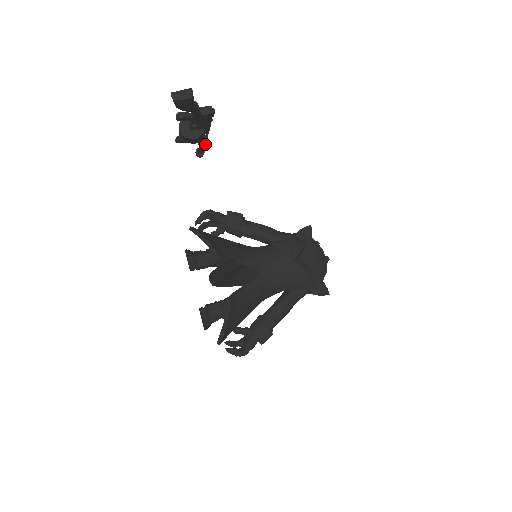
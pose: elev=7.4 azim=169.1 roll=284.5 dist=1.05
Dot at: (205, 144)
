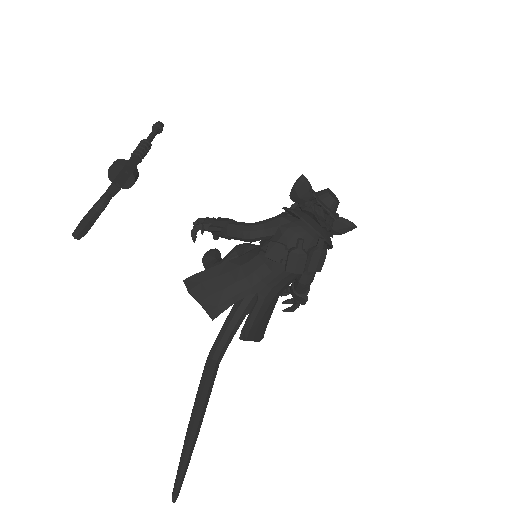
Dot at: (150, 146)
